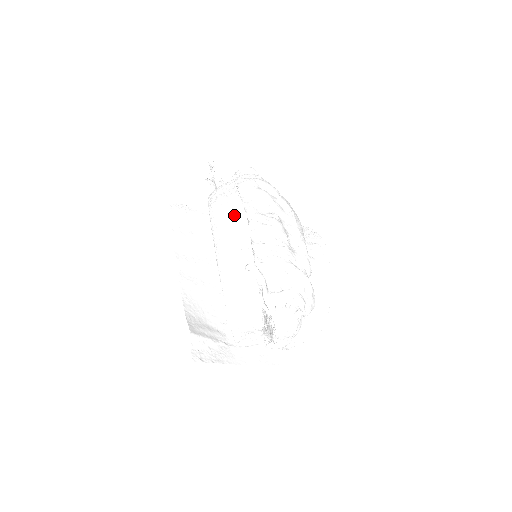
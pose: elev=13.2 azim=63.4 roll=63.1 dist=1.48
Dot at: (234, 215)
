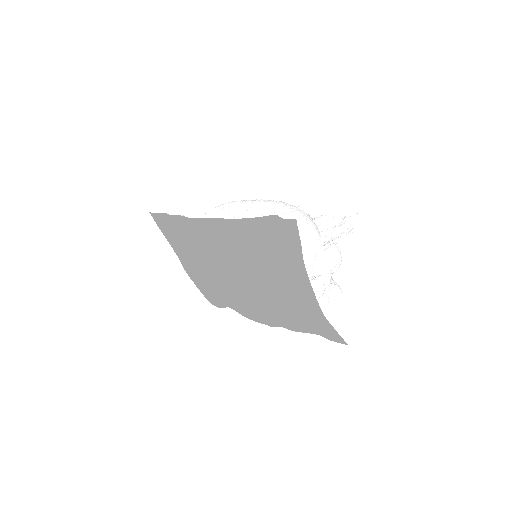
Dot at: occluded
